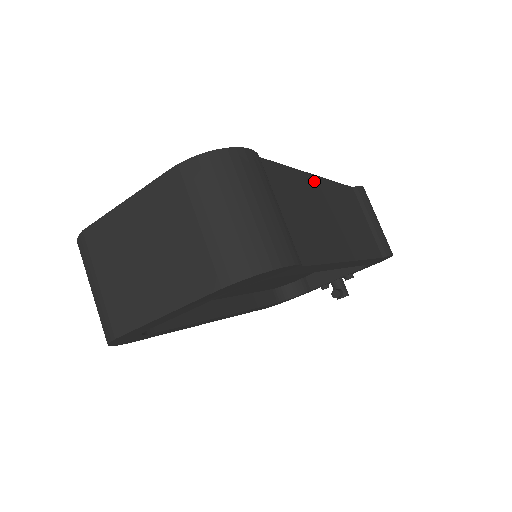
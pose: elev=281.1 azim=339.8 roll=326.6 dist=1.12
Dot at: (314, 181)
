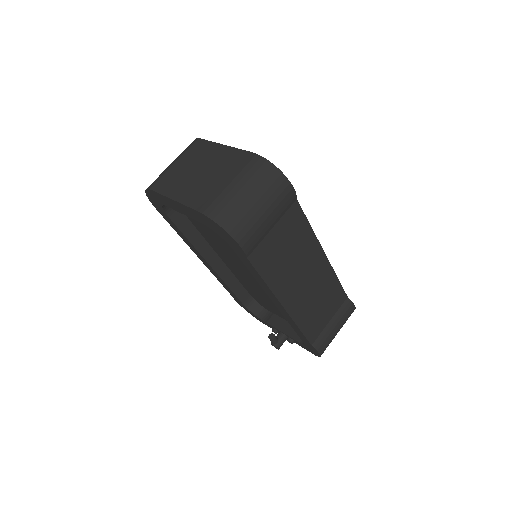
Dot at: (319, 254)
